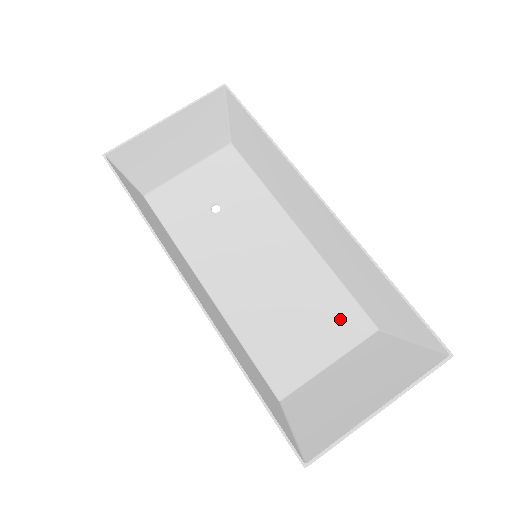
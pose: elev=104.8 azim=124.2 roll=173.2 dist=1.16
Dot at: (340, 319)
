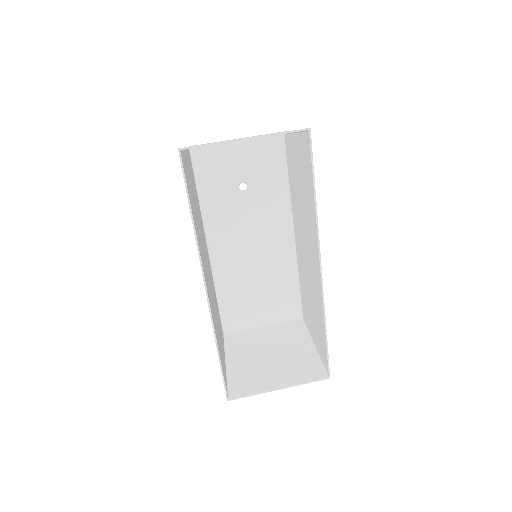
Dot at: (285, 304)
